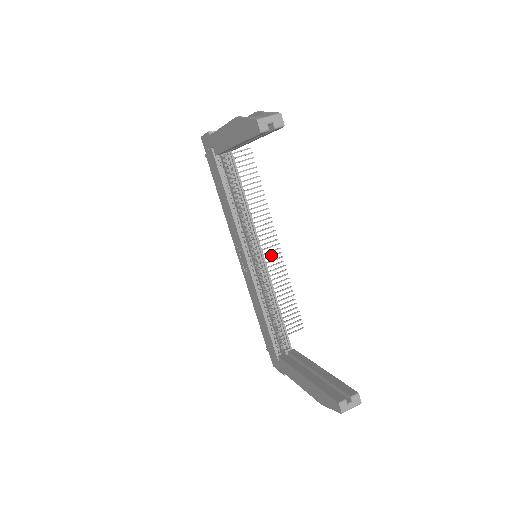
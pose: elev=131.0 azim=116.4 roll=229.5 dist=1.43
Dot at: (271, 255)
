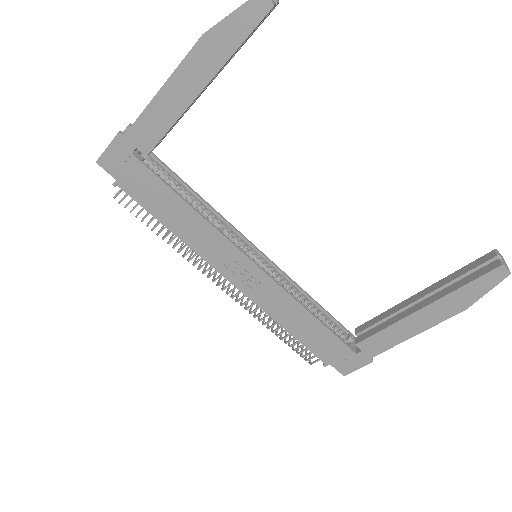
Dot at: occluded
